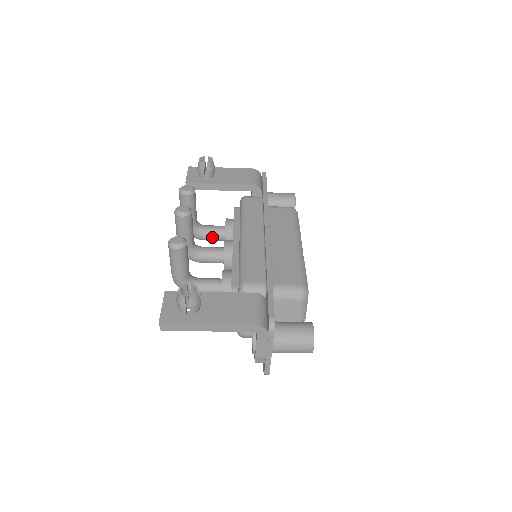
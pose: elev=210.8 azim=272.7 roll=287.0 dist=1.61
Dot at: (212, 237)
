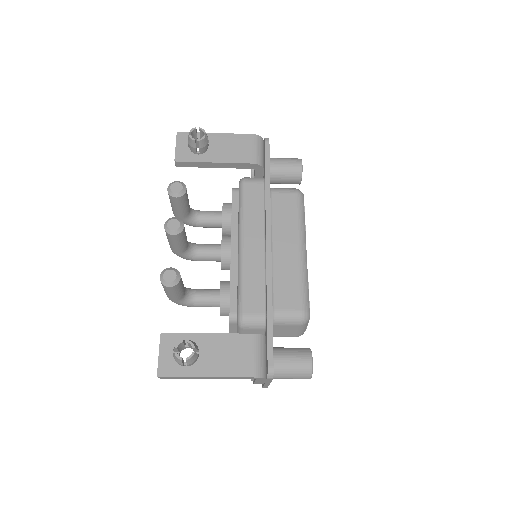
Dot at: (208, 226)
